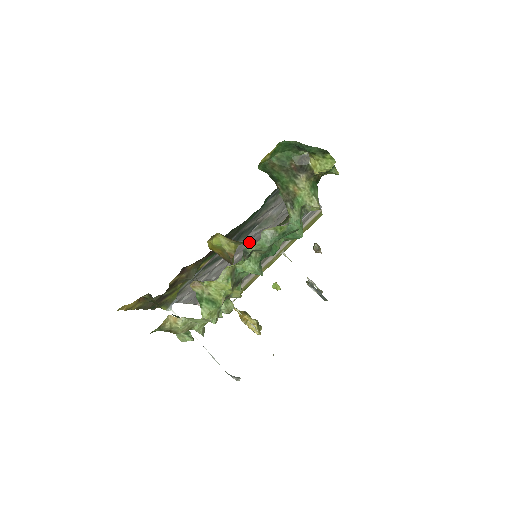
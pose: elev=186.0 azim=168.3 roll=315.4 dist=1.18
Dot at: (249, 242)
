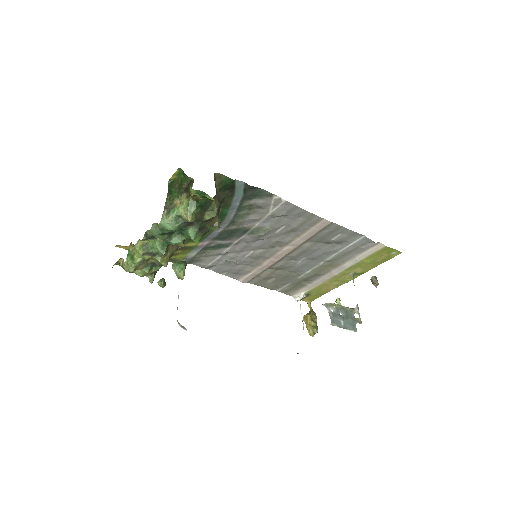
Dot at: occluded
